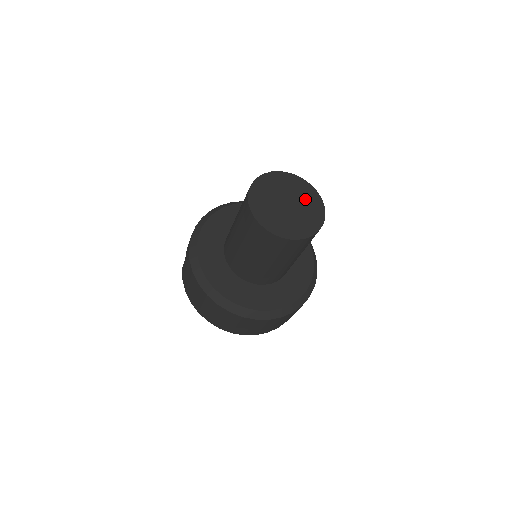
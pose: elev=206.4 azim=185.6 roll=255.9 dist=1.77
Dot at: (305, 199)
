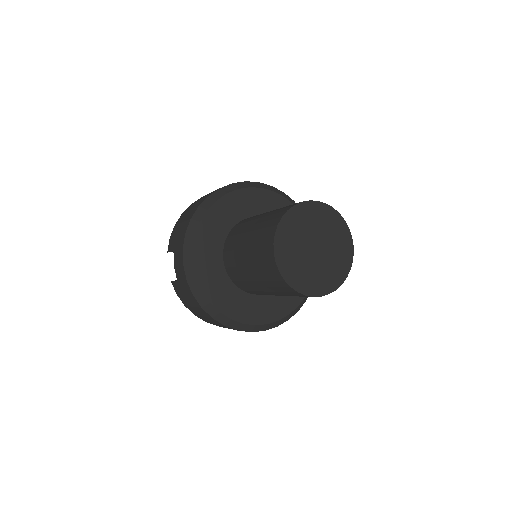
Dot at: (330, 231)
